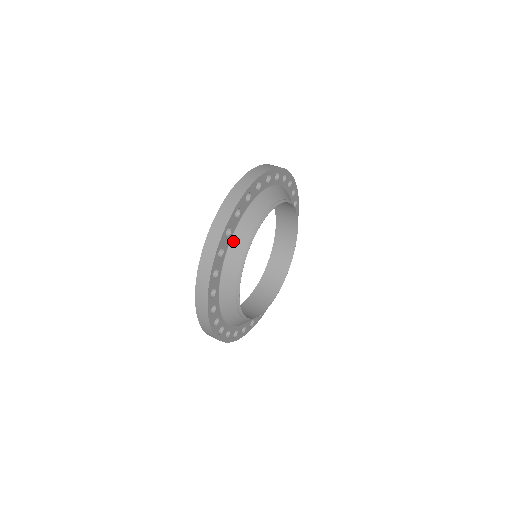
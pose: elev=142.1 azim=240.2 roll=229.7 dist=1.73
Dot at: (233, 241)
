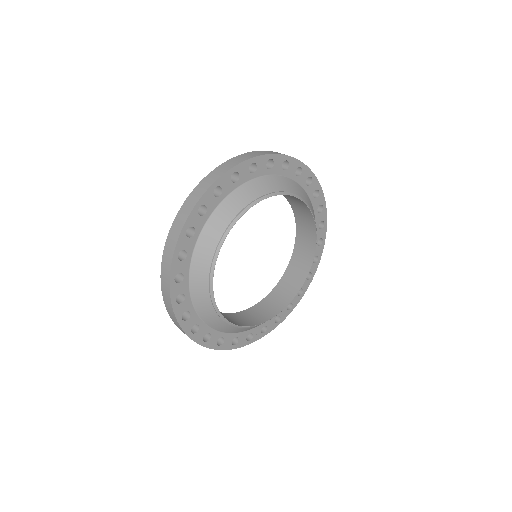
Dot at: (266, 178)
